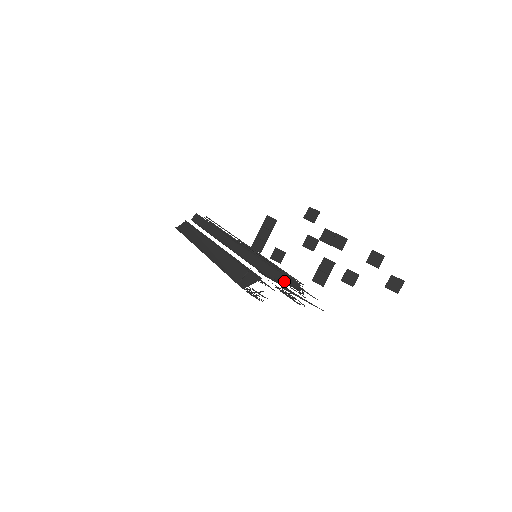
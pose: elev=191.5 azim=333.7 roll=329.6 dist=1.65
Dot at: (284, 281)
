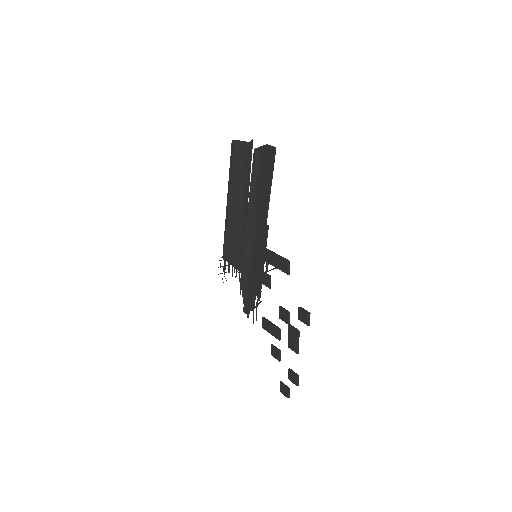
Dot at: (244, 299)
